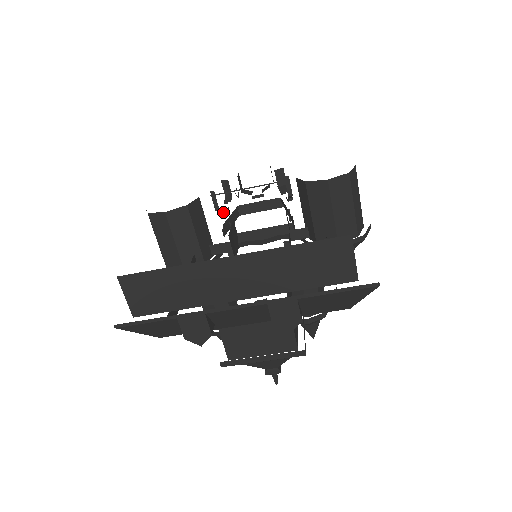
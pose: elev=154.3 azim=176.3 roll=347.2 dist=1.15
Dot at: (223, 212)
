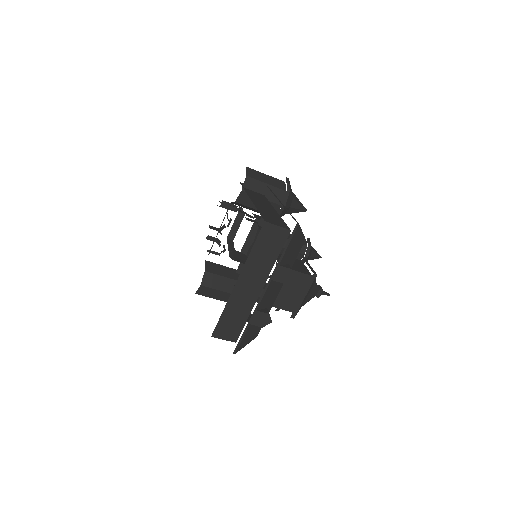
Dot at: (223, 251)
